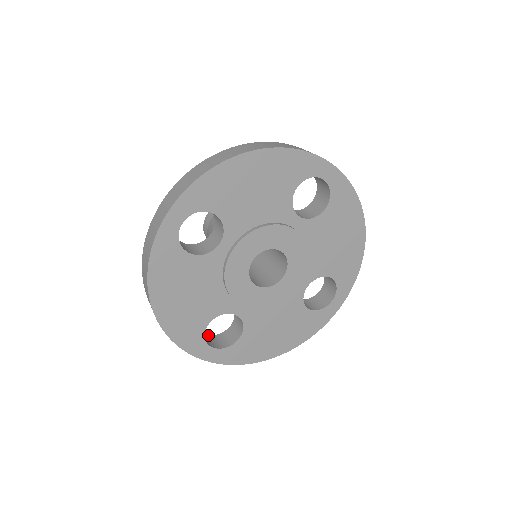
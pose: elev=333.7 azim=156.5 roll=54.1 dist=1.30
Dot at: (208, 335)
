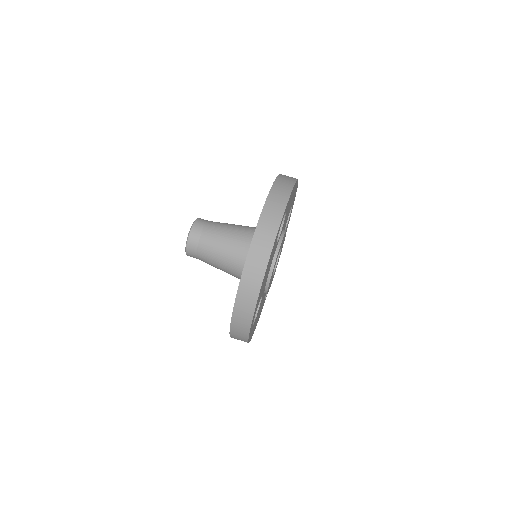
Dot at: occluded
